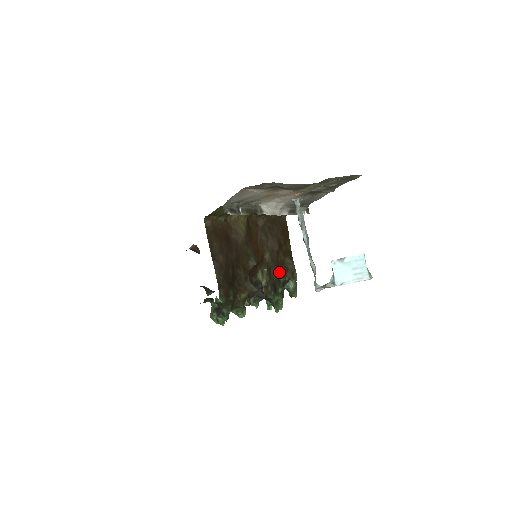
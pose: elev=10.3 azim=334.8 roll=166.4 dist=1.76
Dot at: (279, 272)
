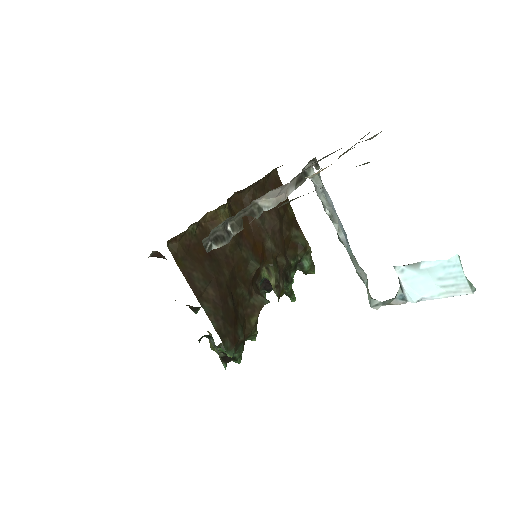
Dot at: (287, 254)
